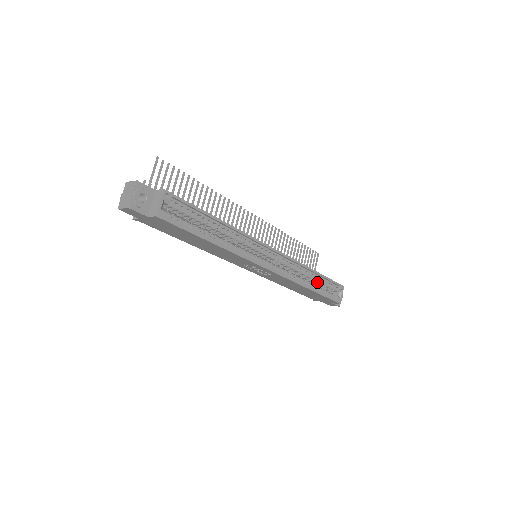
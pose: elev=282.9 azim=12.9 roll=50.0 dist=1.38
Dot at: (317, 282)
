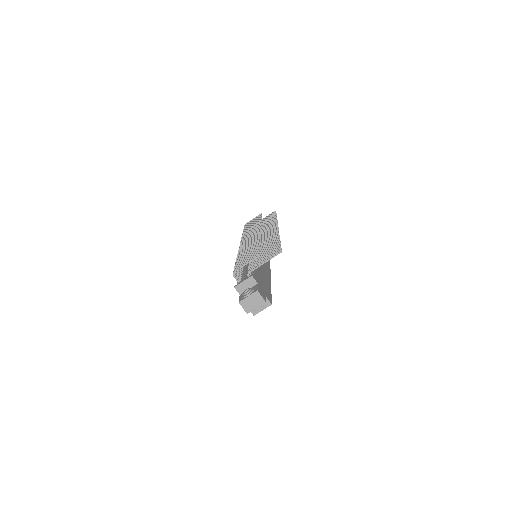
Dot at: occluded
